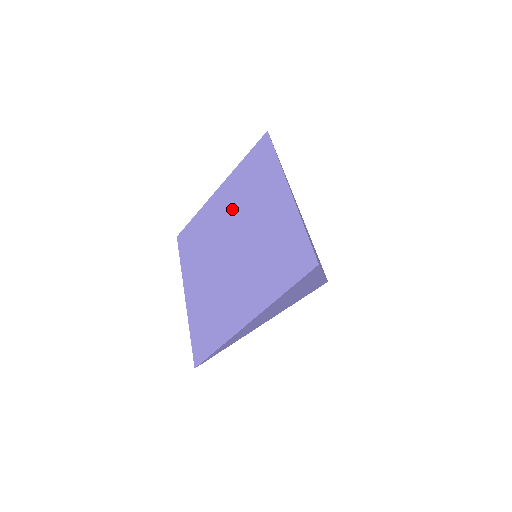
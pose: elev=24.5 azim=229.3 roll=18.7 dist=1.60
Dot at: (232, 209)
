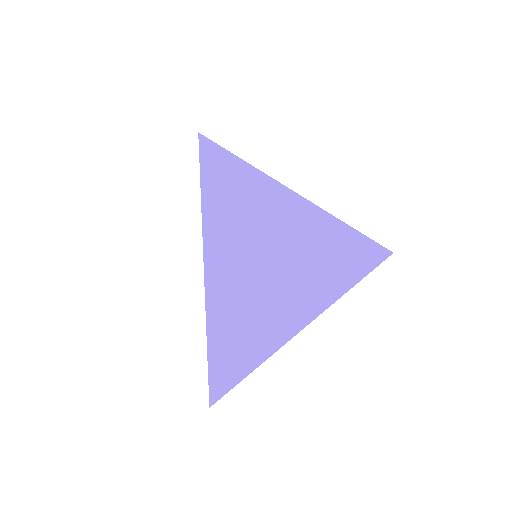
Dot at: occluded
